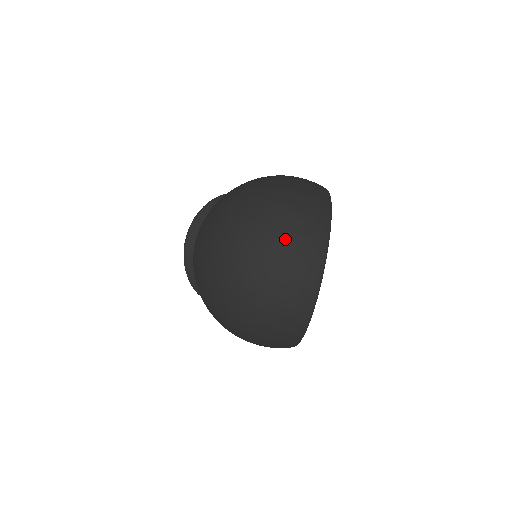
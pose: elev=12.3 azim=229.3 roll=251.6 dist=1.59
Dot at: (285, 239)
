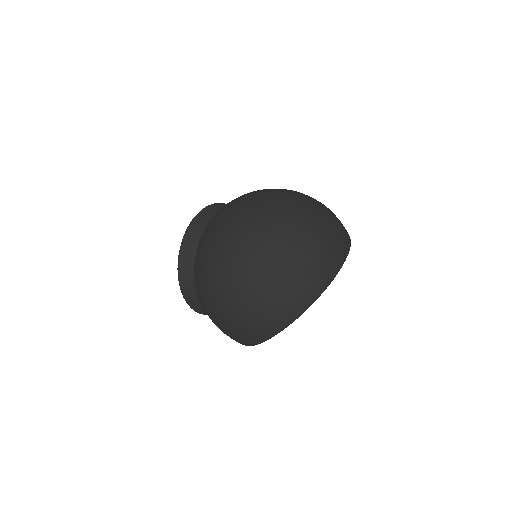
Dot at: (327, 221)
